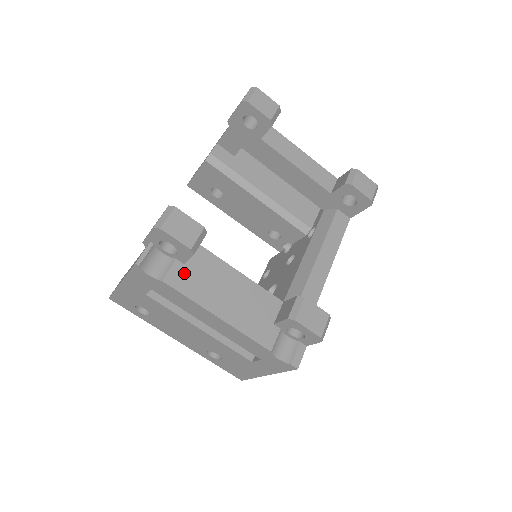
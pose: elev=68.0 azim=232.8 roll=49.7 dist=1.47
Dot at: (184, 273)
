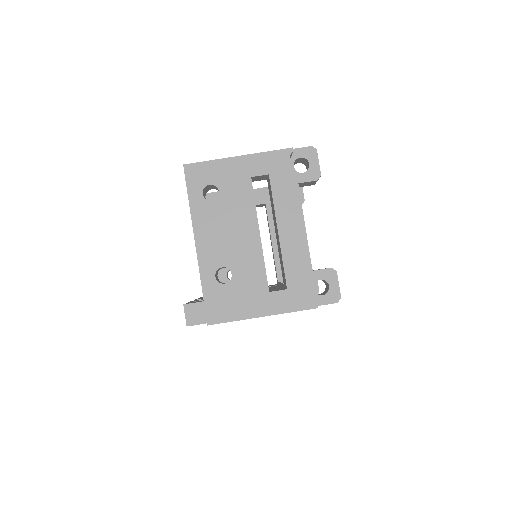
Dot at: occluded
